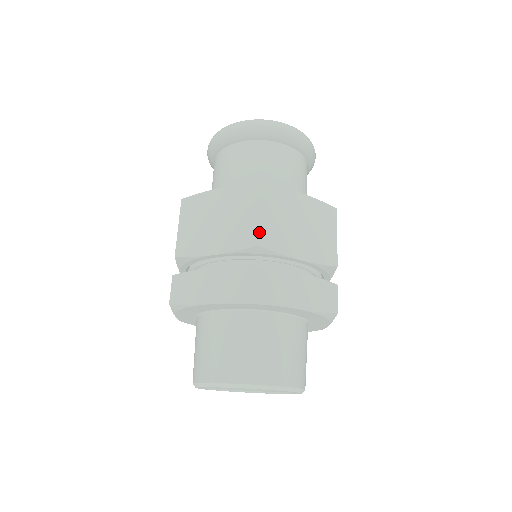
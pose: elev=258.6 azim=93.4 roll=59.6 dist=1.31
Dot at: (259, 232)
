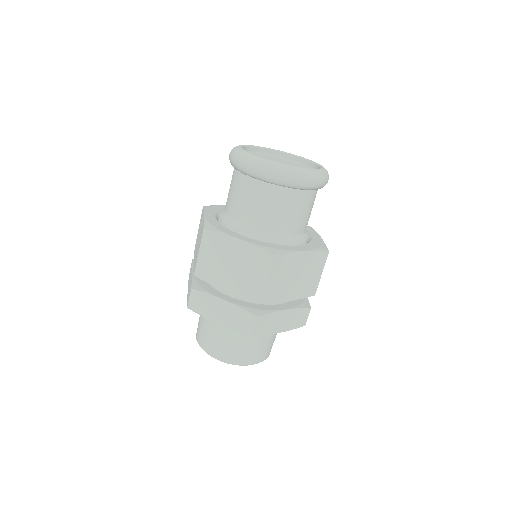
Dot at: (264, 293)
